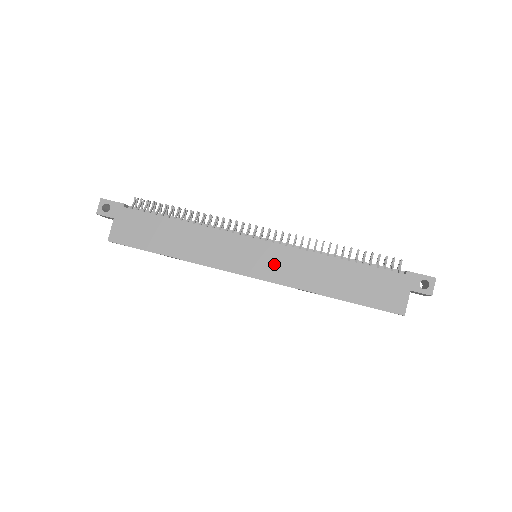
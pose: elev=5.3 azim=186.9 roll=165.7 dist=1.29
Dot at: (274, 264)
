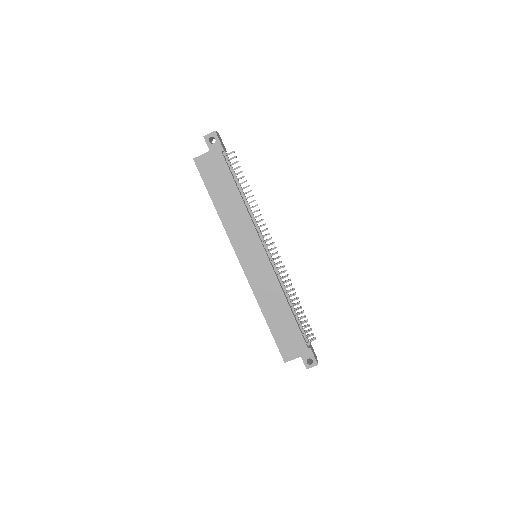
Dot at: (259, 273)
